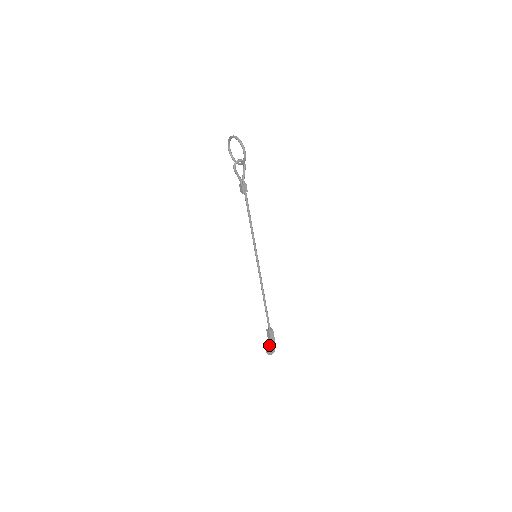
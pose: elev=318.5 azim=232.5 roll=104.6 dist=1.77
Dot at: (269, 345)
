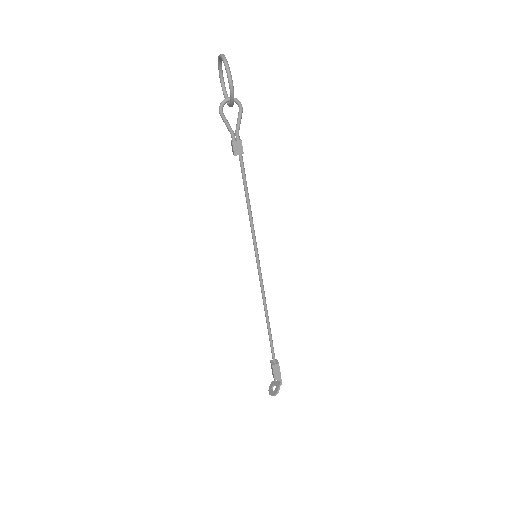
Dot at: (274, 381)
